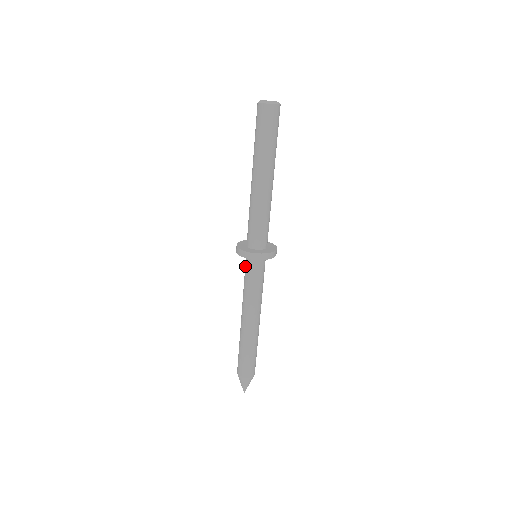
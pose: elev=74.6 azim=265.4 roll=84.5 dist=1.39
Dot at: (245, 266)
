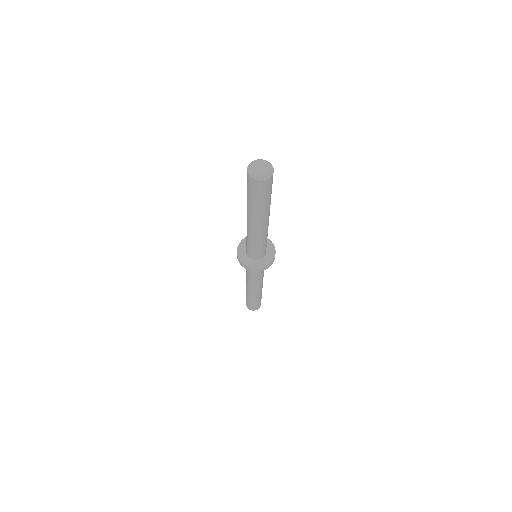
Dot at: occluded
